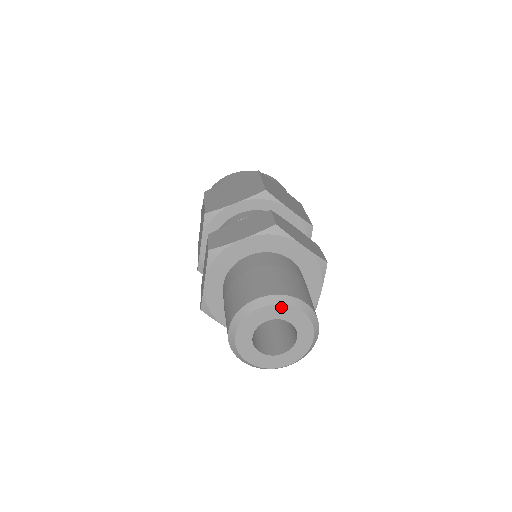
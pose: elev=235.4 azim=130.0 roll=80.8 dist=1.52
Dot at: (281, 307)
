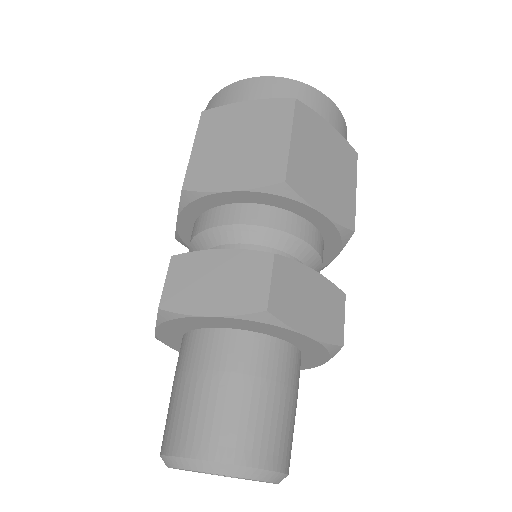
Dot at: occluded
